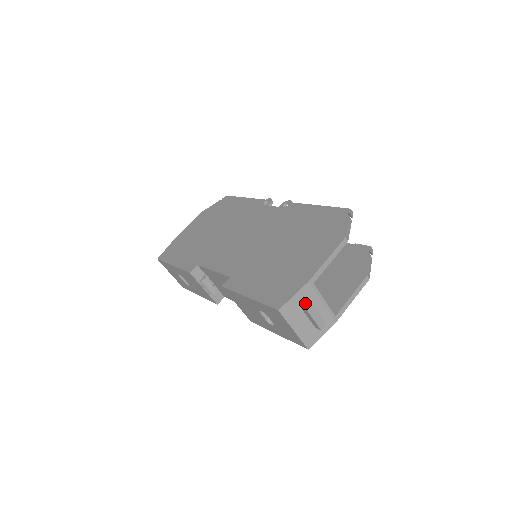
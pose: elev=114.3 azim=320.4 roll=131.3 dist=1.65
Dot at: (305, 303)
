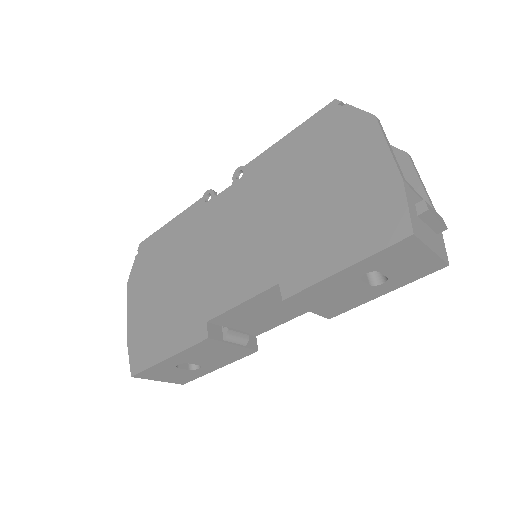
Dot at: (420, 207)
